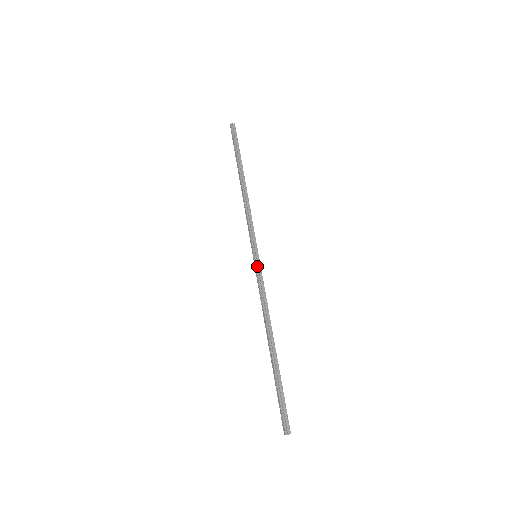
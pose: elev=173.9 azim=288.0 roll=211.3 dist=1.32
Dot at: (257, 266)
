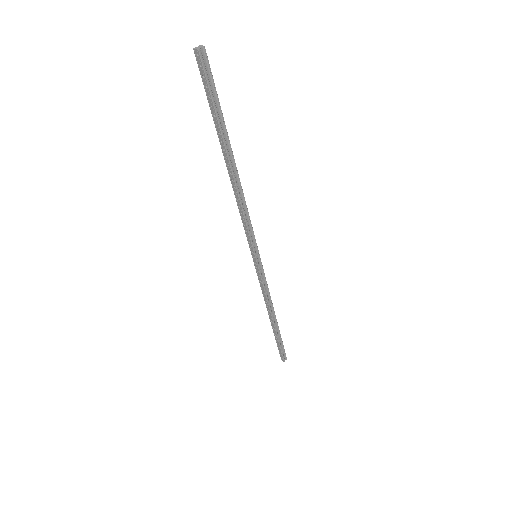
Dot at: (259, 268)
